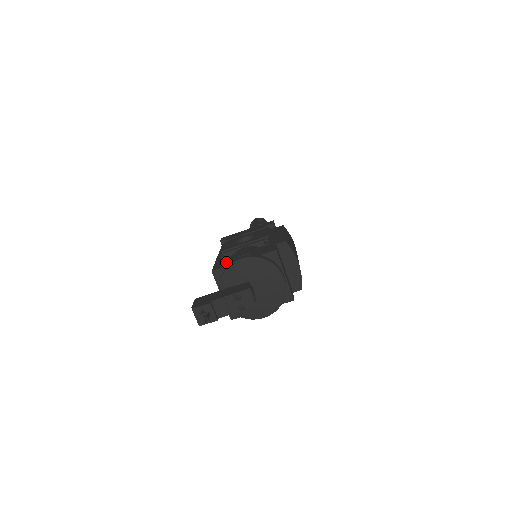
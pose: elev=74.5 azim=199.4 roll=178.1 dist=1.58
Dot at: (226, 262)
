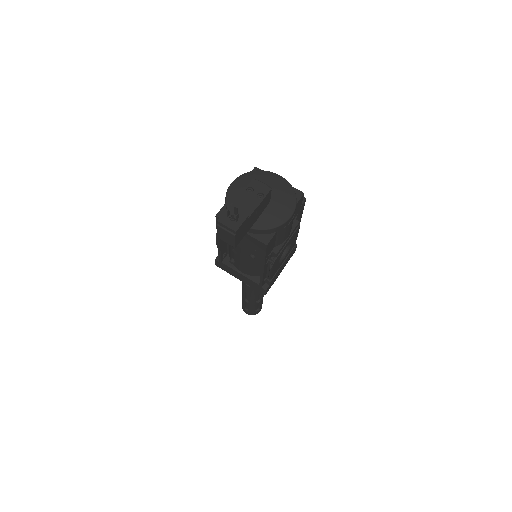
Dot at: occluded
